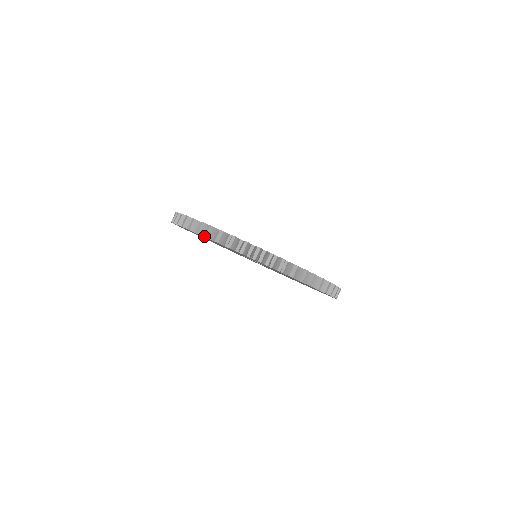
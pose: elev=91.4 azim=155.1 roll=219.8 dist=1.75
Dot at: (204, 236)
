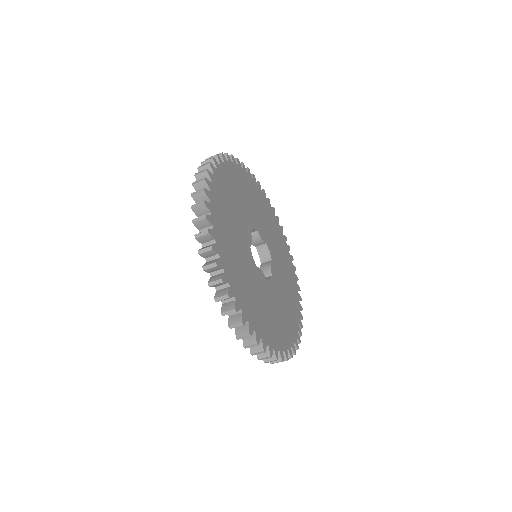
Dot at: (197, 215)
